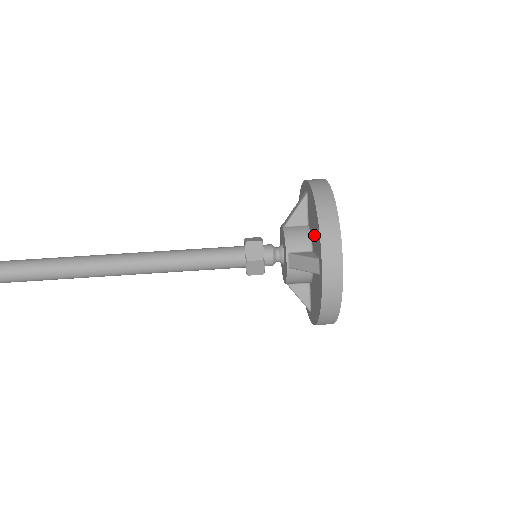
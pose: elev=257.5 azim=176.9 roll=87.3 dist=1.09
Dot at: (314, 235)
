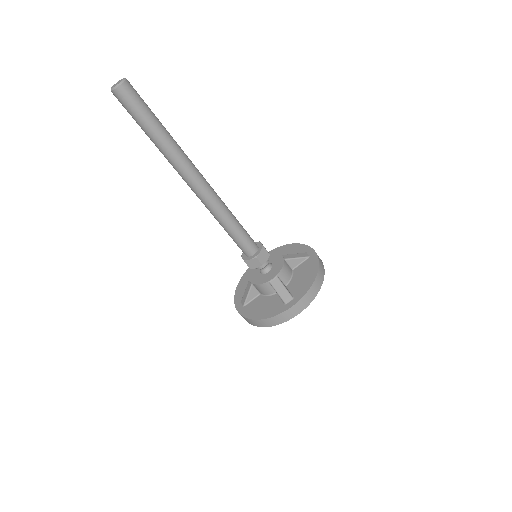
Dot at: (298, 283)
